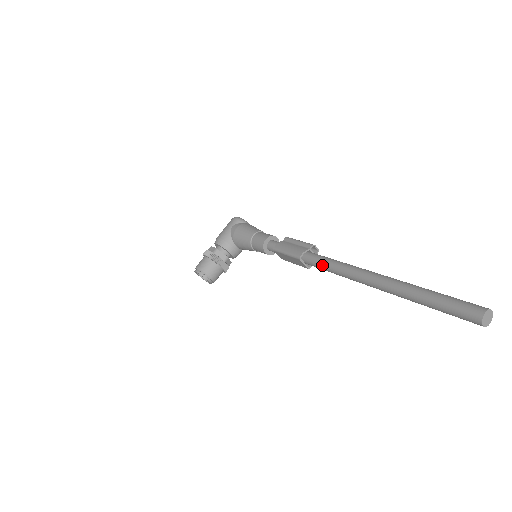
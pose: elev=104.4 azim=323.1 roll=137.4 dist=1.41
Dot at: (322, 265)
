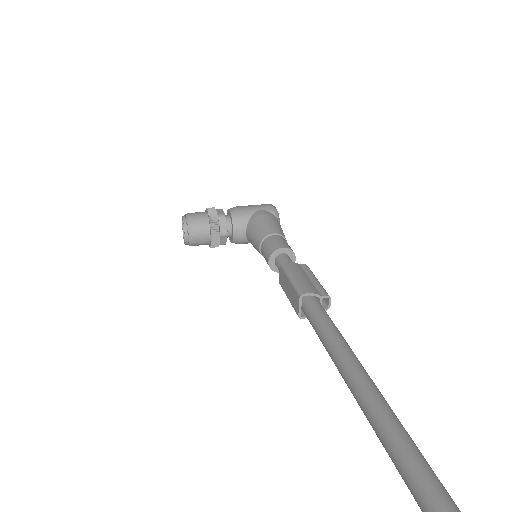
Dot at: (320, 325)
